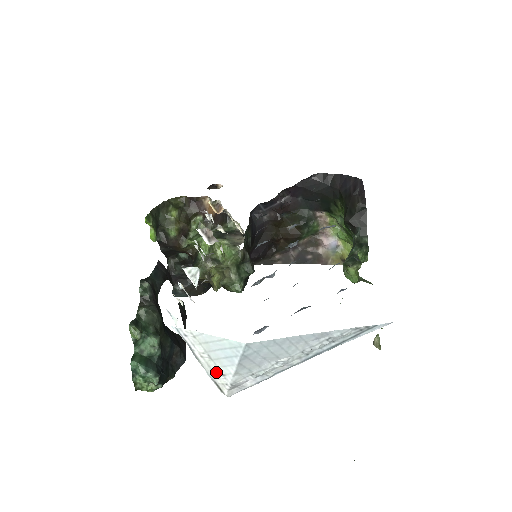
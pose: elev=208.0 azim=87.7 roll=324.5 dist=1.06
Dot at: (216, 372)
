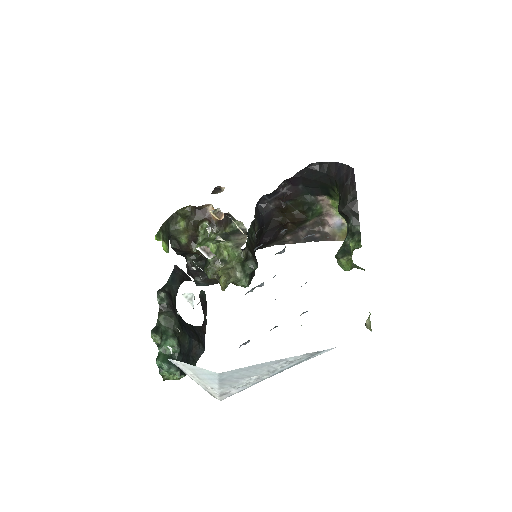
Dot at: (206, 386)
